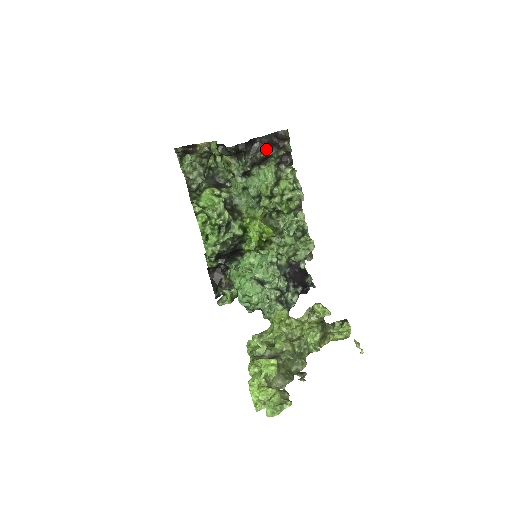
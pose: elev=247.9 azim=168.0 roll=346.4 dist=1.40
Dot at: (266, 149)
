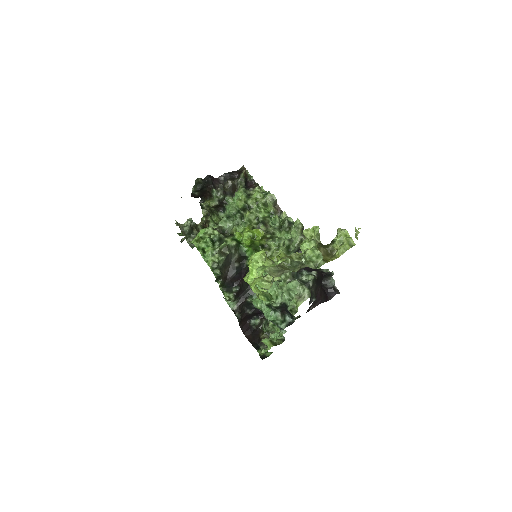
Dot at: (230, 180)
